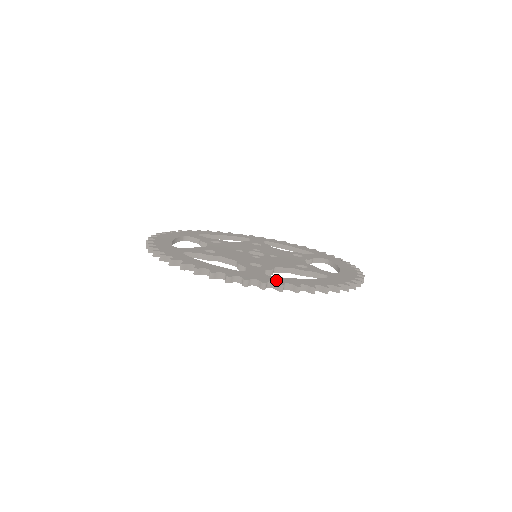
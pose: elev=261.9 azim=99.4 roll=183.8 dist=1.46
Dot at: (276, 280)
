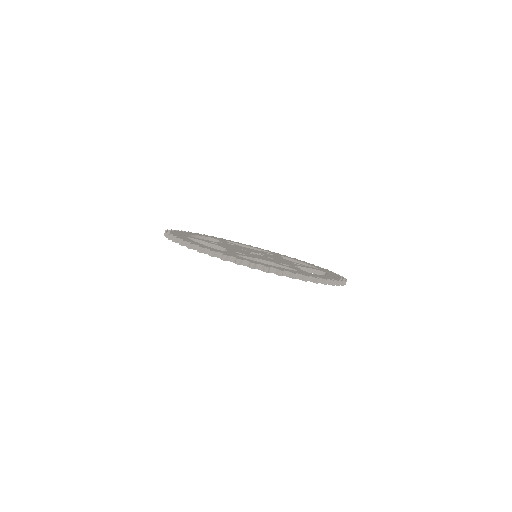
Dot at: (239, 257)
